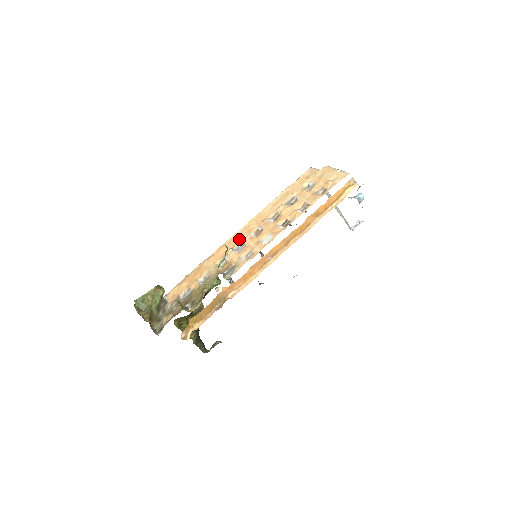
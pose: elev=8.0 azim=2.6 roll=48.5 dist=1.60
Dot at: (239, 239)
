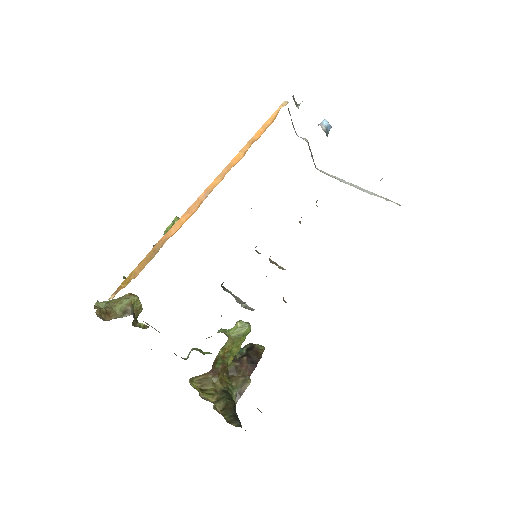
Dot at: occluded
